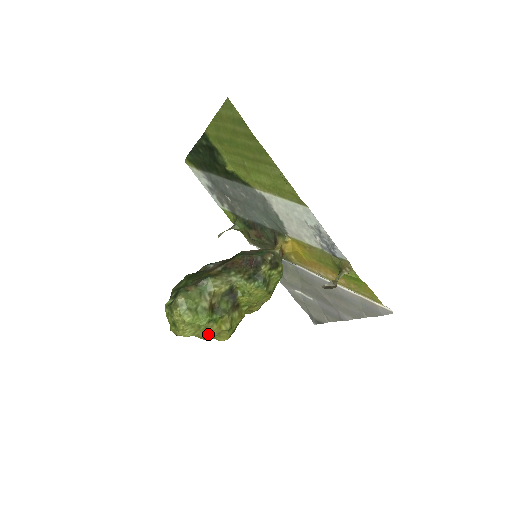
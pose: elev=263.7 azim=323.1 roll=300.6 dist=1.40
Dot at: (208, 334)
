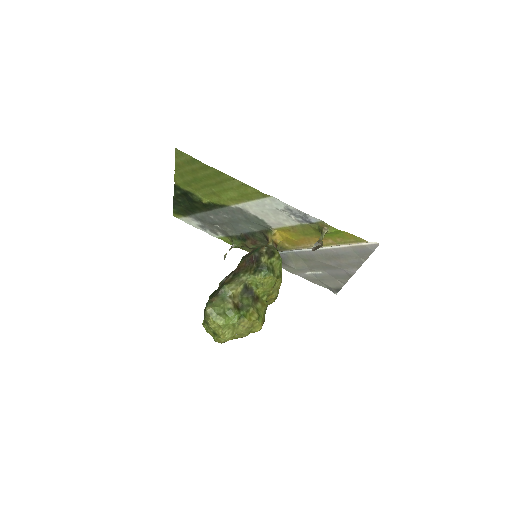
Dot at: (243, 329)
